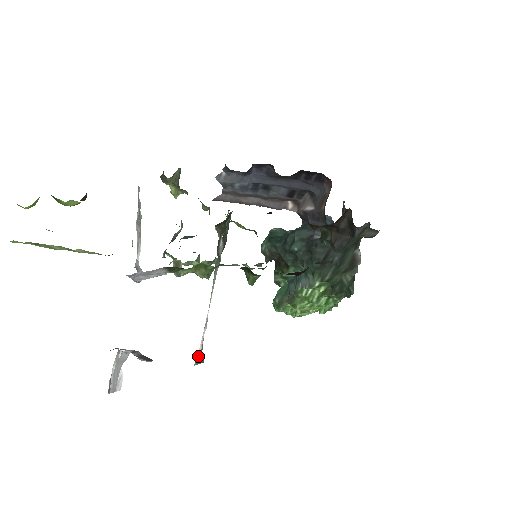
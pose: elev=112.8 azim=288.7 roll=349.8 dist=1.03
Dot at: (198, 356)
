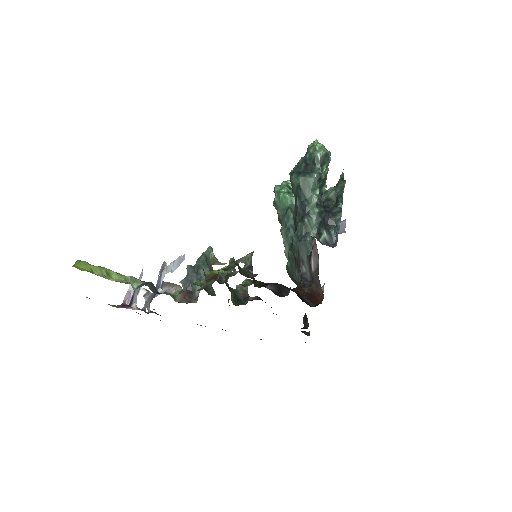
Dot at: occluded
